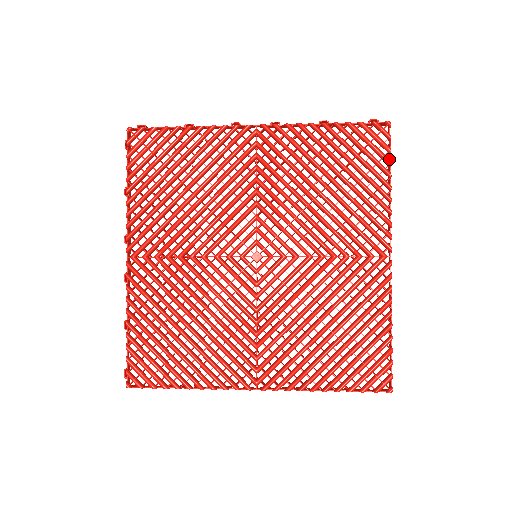
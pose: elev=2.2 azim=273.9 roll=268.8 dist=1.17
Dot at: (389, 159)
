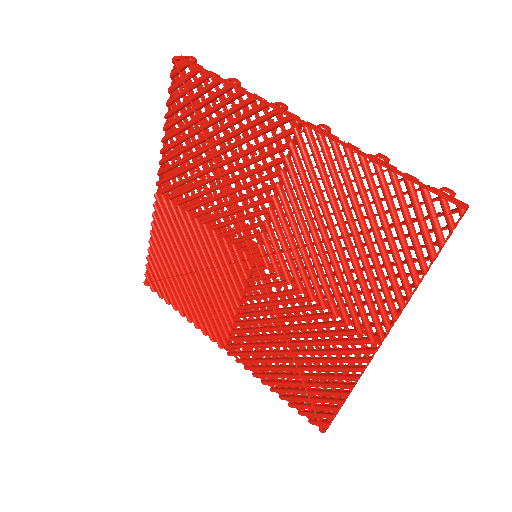
Dot at: (433, 254)
